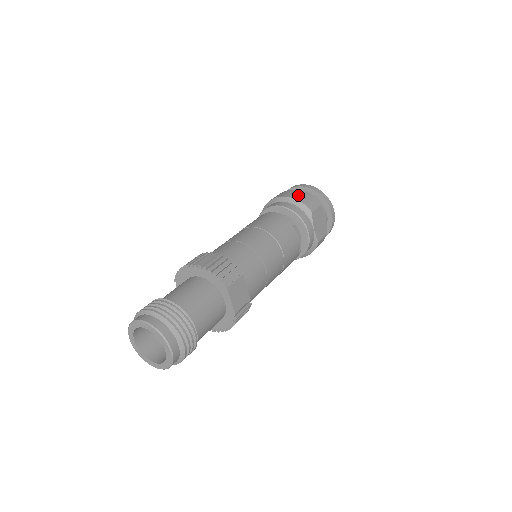
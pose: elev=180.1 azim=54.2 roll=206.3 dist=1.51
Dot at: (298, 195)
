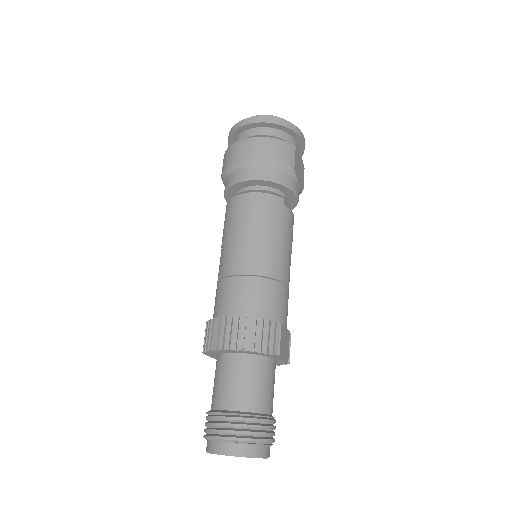
Dot at: (269, 150)
